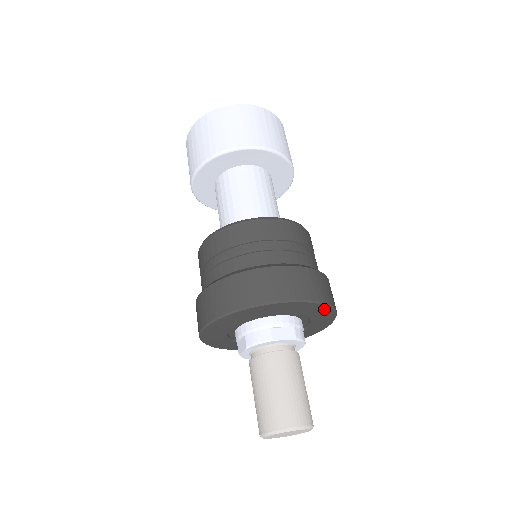
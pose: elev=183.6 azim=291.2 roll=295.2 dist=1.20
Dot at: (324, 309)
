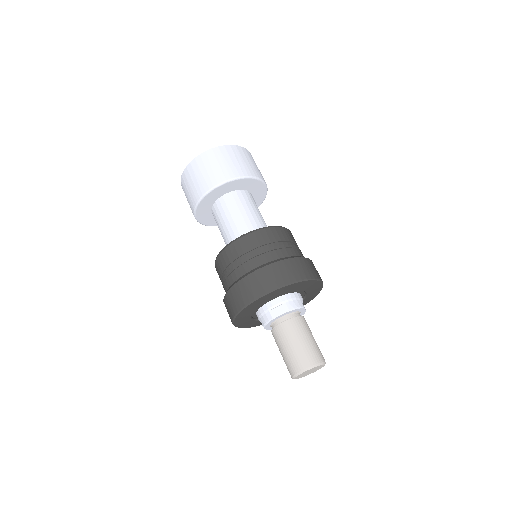
Dot at: (314, 296)
